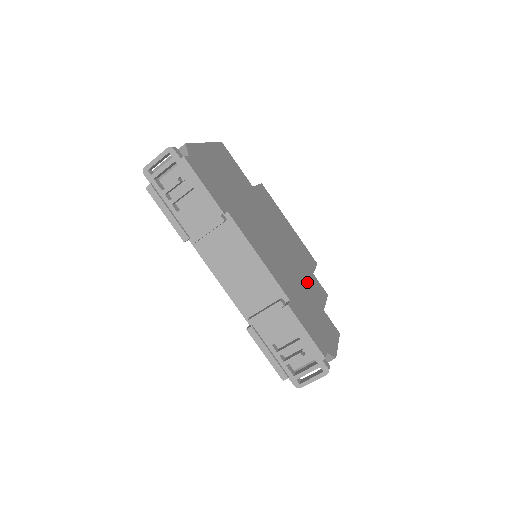
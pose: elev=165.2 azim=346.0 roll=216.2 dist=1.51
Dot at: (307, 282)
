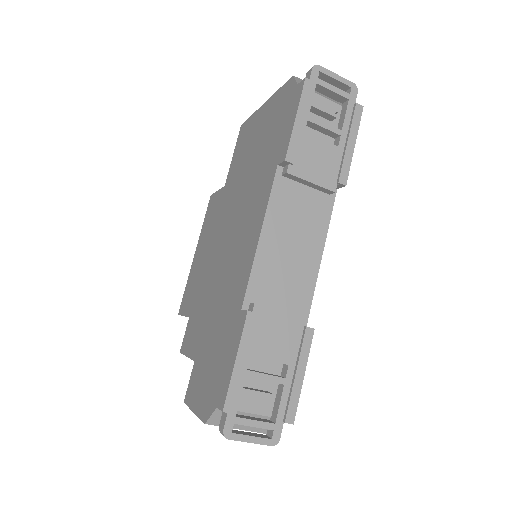
Dot at: occluded
